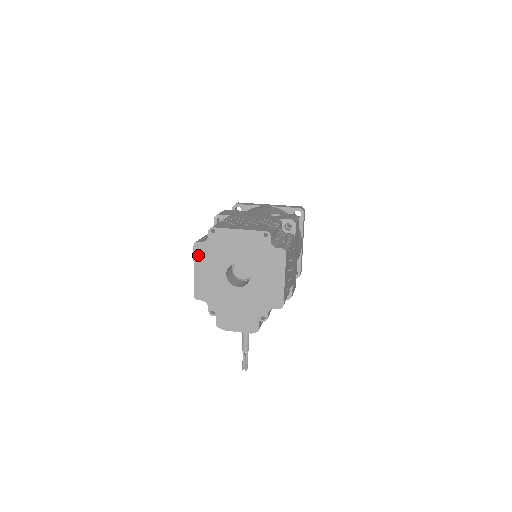
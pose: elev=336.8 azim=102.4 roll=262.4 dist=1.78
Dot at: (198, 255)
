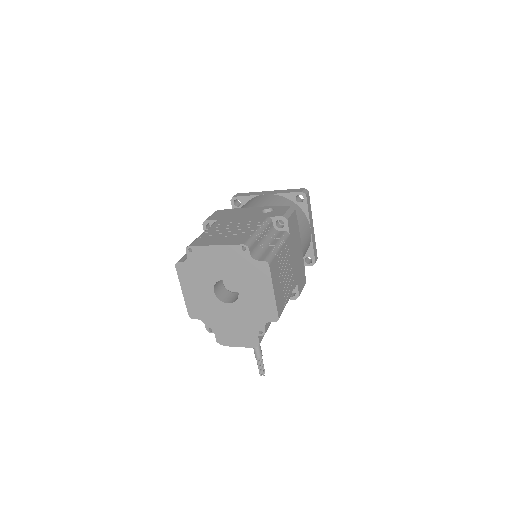
Dot at: (182, 275)
